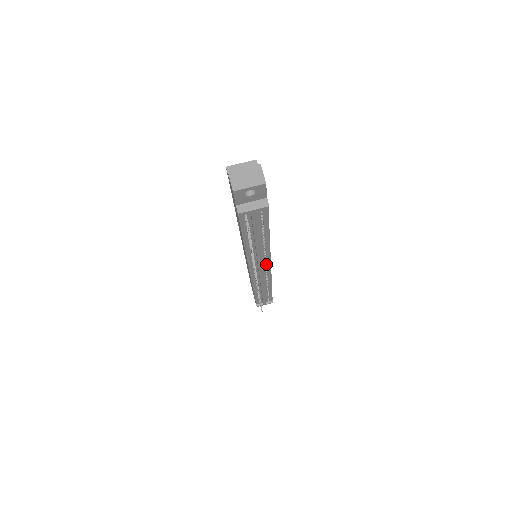
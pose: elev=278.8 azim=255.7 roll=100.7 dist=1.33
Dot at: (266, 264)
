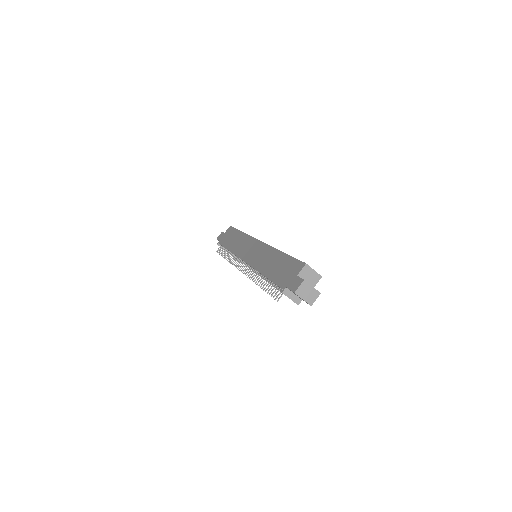
Dot at: occluded
